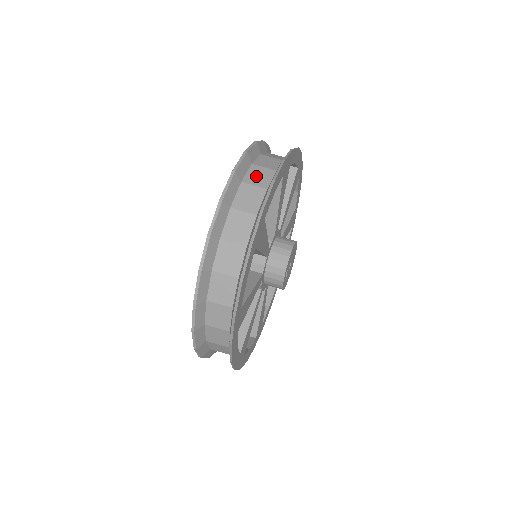
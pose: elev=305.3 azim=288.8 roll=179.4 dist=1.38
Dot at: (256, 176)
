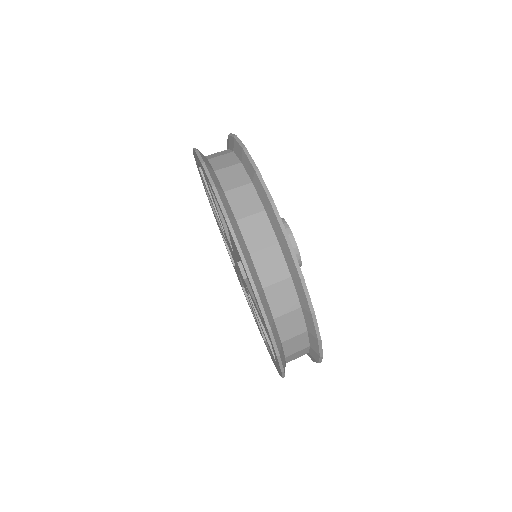
Dot at: (230, 178)
